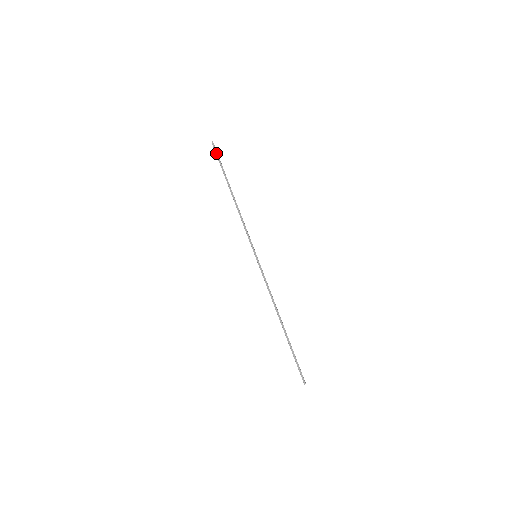
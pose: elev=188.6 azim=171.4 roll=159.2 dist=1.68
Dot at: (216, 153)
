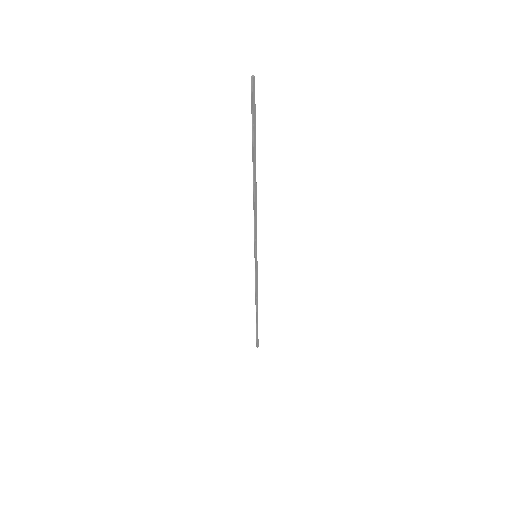
Dot at: (254, 104)
